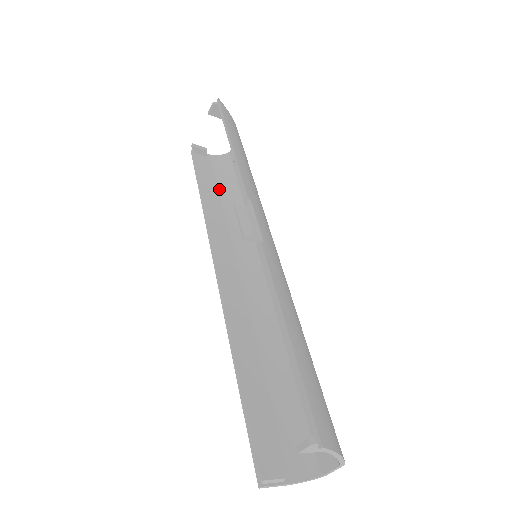
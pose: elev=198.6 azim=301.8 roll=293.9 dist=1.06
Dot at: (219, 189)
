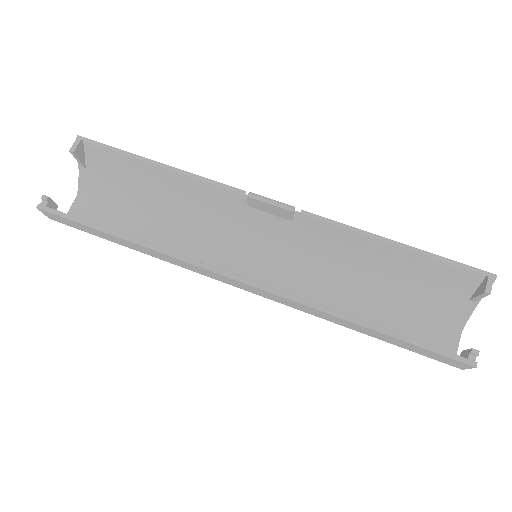
Dot at: occluded
